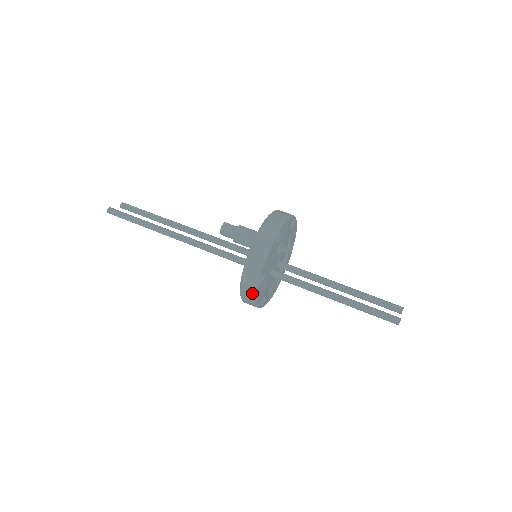
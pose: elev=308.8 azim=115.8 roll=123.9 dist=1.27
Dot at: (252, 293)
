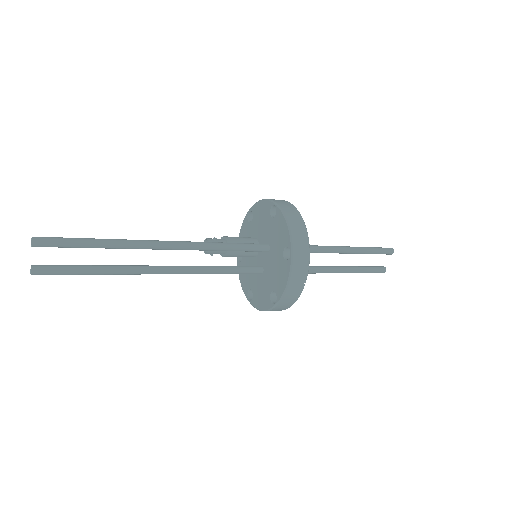
Dot at: (296, 213)
